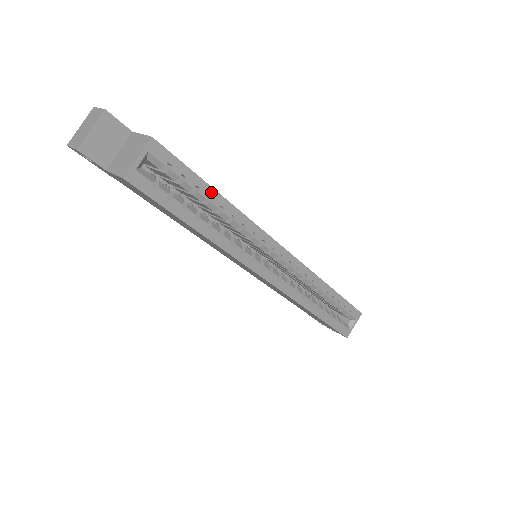
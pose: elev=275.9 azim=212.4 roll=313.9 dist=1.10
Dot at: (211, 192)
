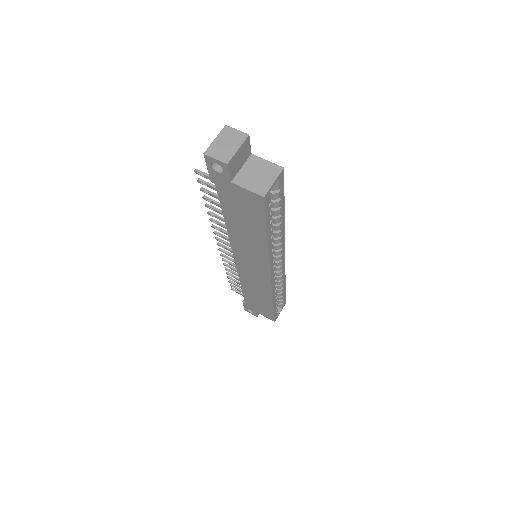
Dot at: (283, 210)
